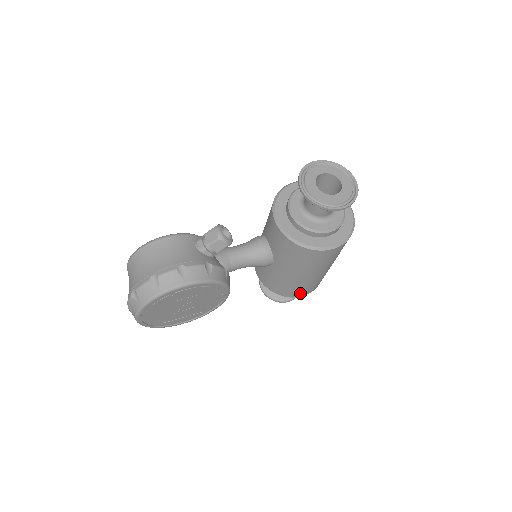
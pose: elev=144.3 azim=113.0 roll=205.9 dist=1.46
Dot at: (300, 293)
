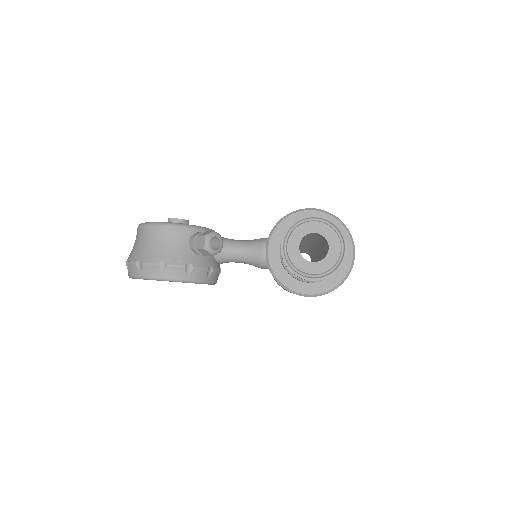
Dot at: occluded
